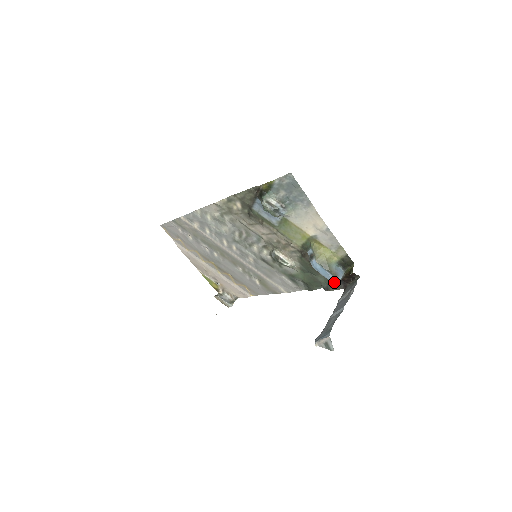
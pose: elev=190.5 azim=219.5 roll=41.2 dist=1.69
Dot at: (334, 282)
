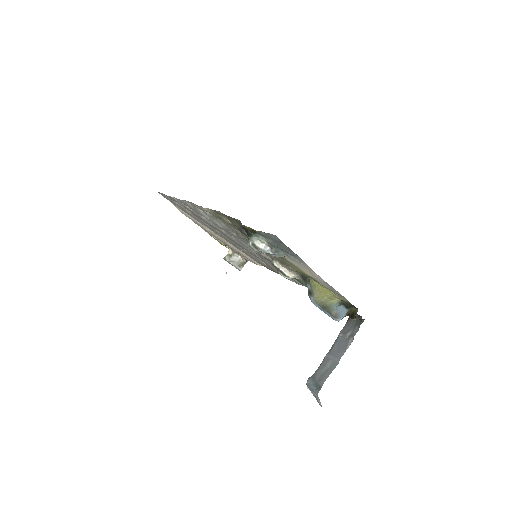
Dot at: (335, 320)
